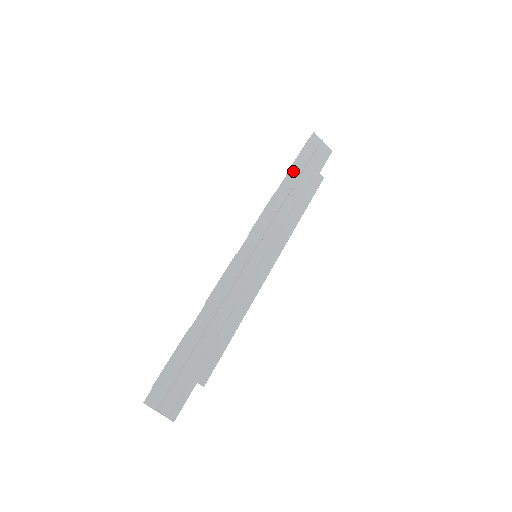
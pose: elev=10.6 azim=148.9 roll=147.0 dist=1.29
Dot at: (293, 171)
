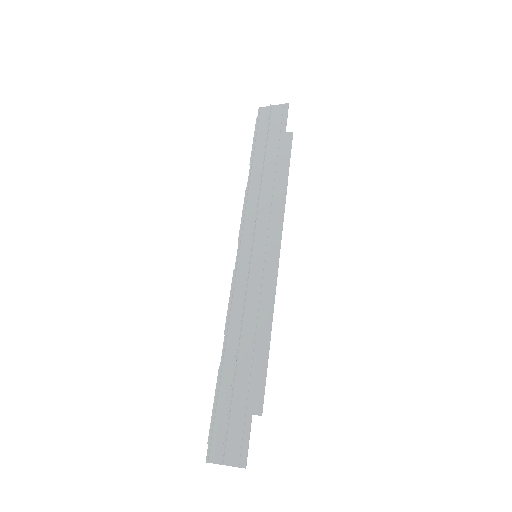
Dot at: (256, 156)
